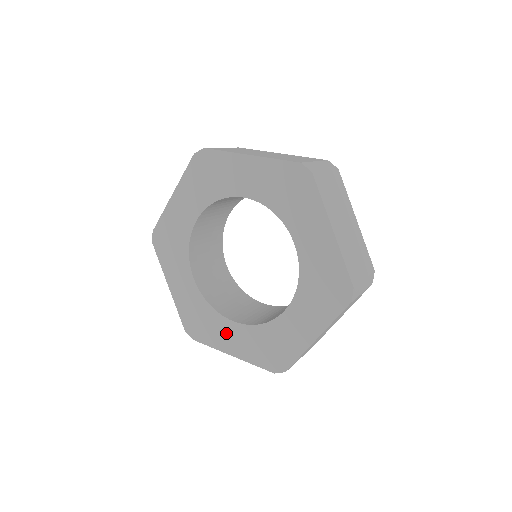
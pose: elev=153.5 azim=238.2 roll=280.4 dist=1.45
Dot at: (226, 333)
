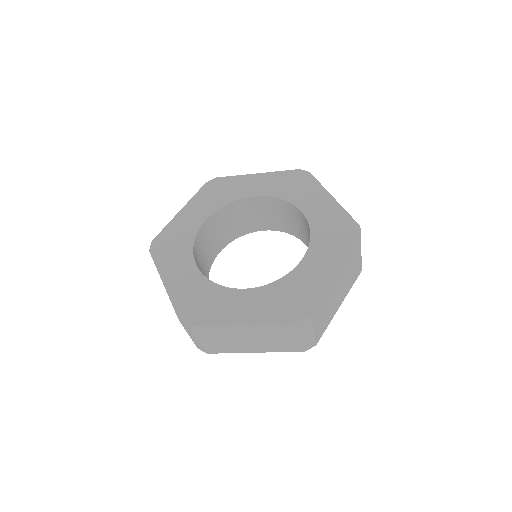
Dot at: (235, 303)
